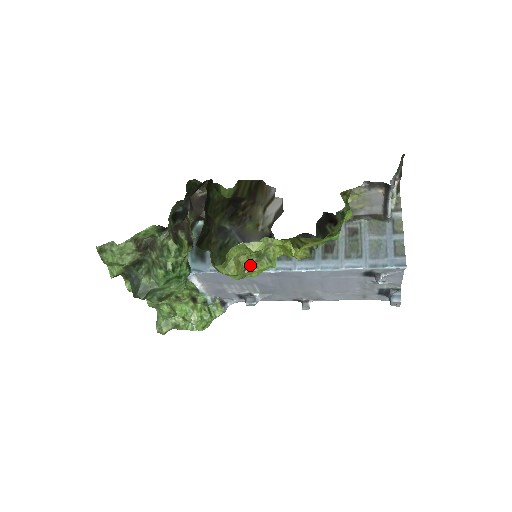
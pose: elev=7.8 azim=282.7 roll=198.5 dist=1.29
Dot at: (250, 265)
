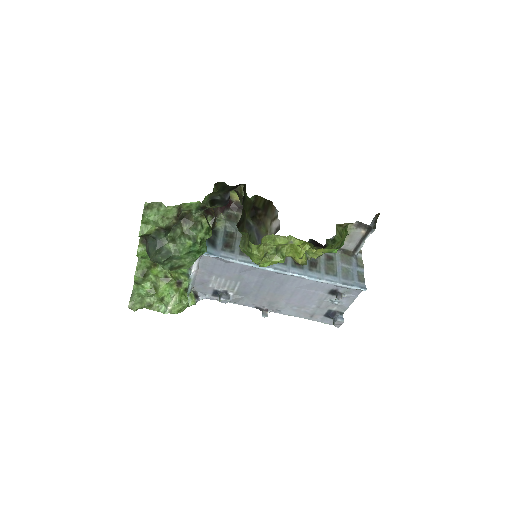
Dot at: (267, 256)
